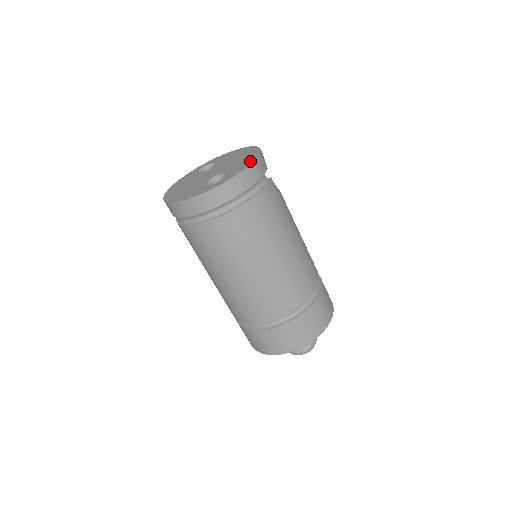
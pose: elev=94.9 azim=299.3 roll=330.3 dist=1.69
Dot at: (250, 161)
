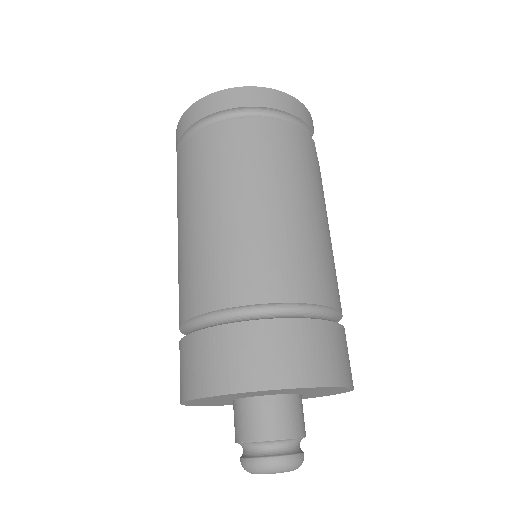
Dot at: occluded
